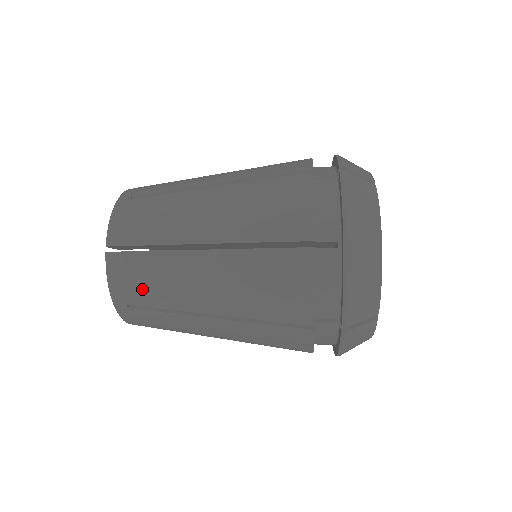
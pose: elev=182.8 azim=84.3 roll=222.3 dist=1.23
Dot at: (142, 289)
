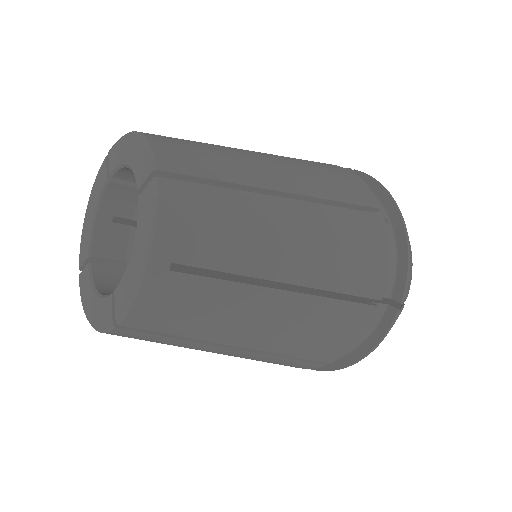
Dot at: (207, 237)
